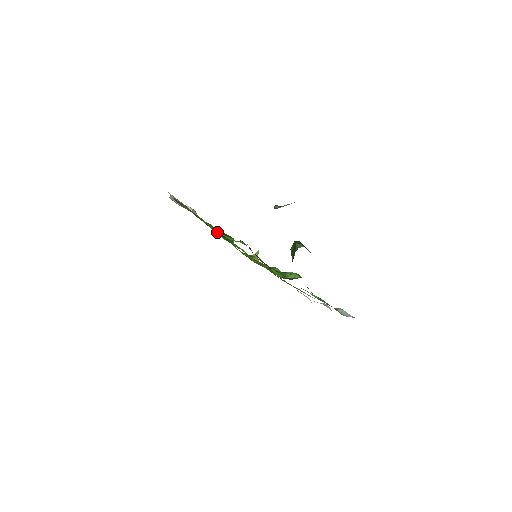
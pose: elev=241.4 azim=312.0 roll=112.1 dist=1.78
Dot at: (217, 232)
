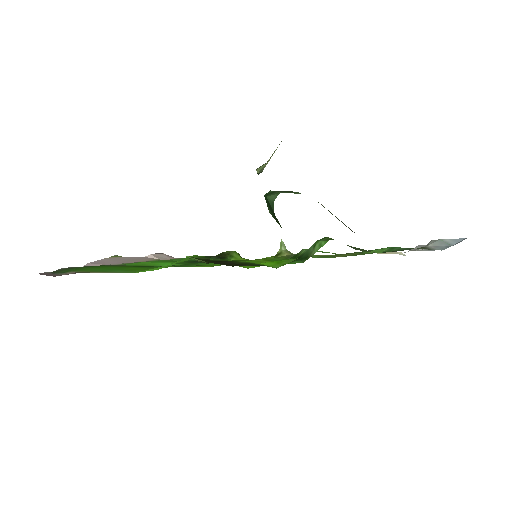
Dot at: (137, 272)
